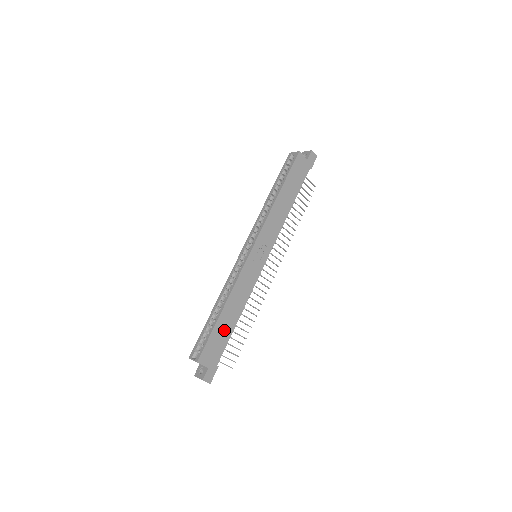
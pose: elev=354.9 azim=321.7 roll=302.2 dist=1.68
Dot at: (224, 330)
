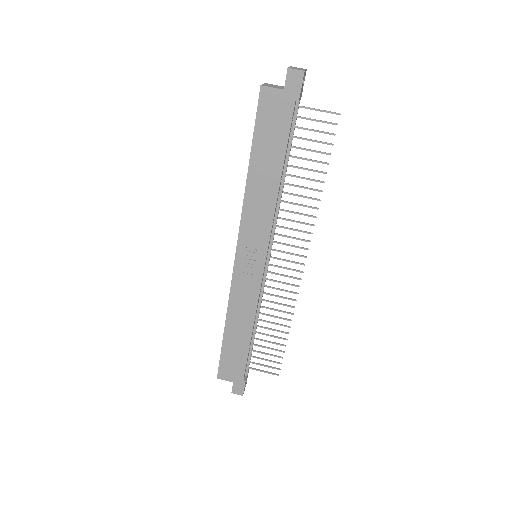
Dot at: (236, 347)
